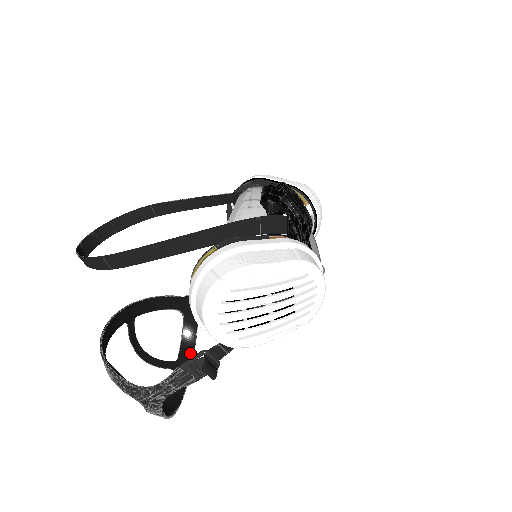
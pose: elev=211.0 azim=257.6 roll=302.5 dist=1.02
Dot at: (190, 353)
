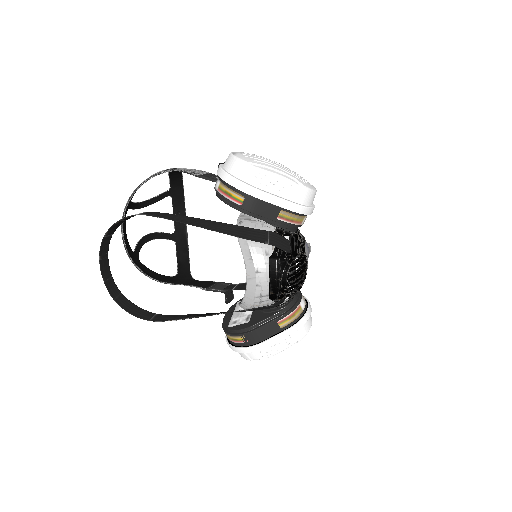
Dot at: (179, 182)
